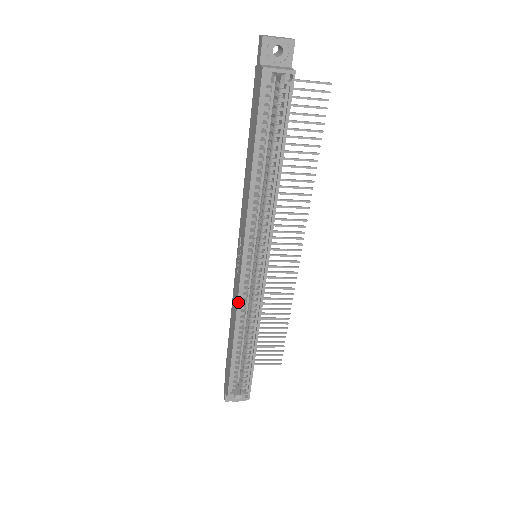
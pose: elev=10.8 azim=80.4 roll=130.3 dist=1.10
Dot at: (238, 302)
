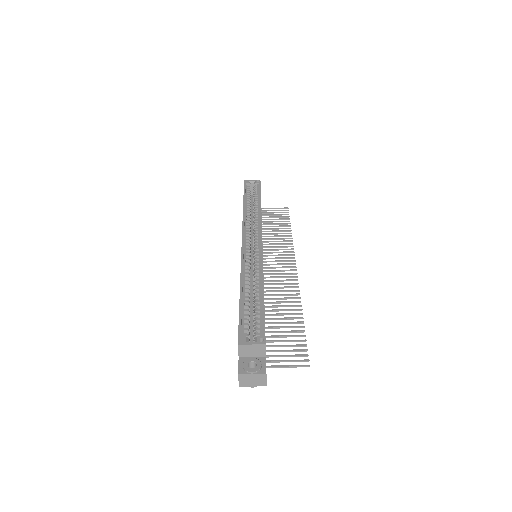
Dot at: (242, 259)
